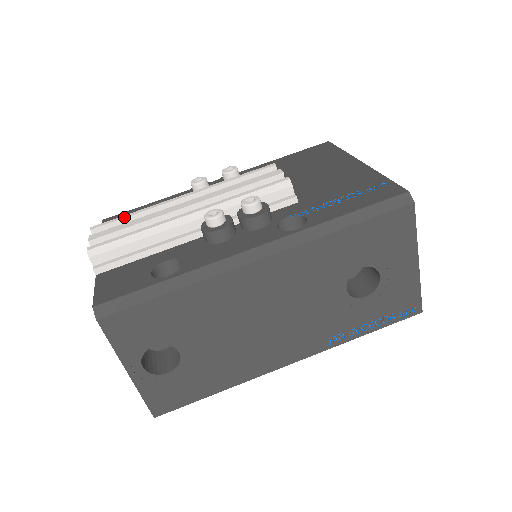
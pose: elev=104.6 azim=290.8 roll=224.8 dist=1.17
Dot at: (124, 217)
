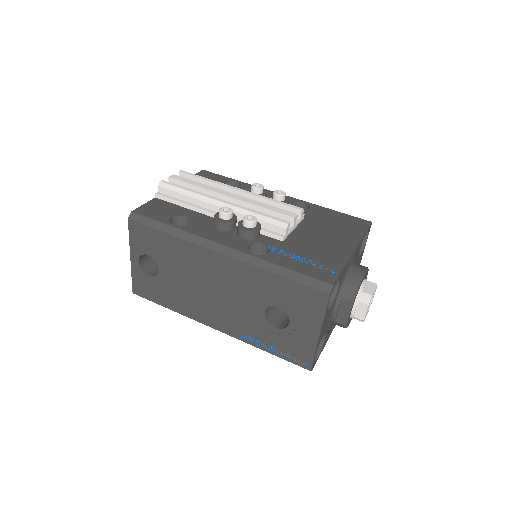
Dot at: (199, 177)
